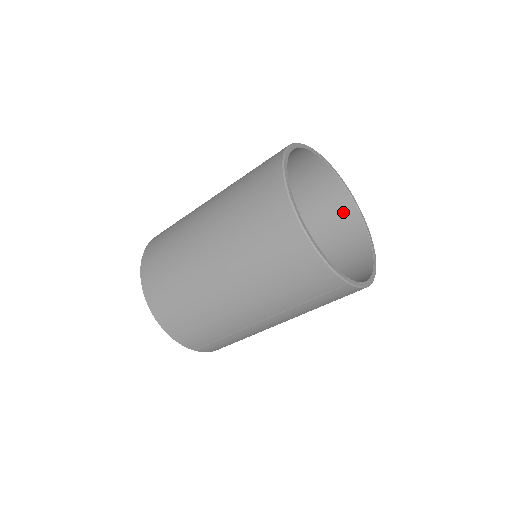
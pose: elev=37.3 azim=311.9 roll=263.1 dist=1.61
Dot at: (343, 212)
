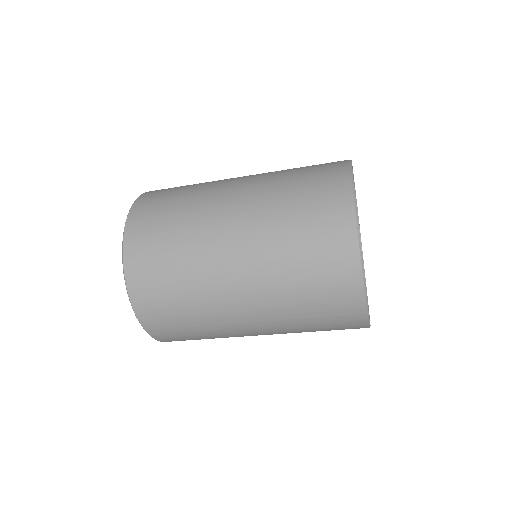
Dot at: occluded
